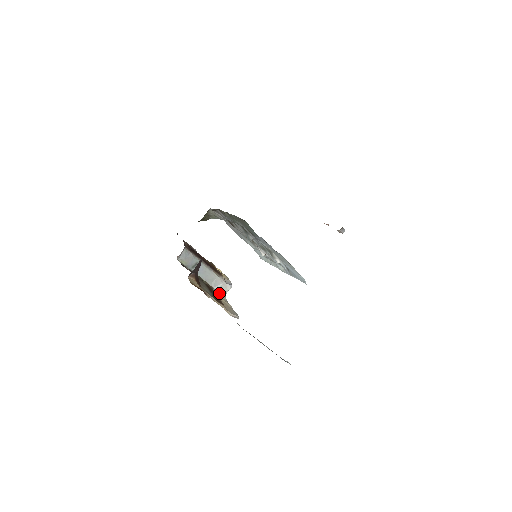
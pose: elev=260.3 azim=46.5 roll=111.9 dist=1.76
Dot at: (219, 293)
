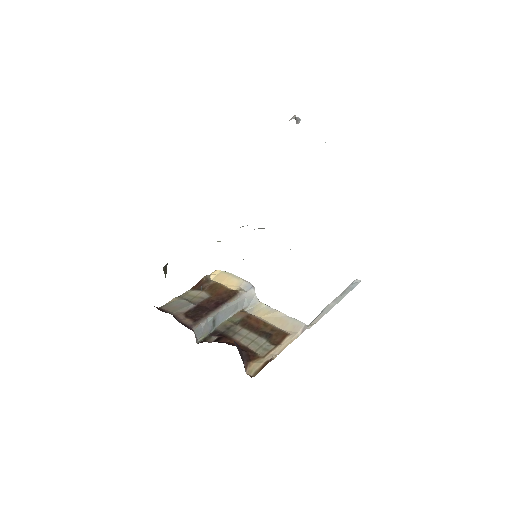
Dot at: (252, 307)
